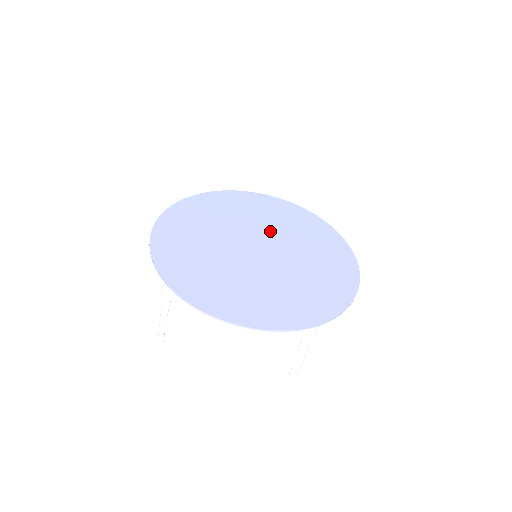
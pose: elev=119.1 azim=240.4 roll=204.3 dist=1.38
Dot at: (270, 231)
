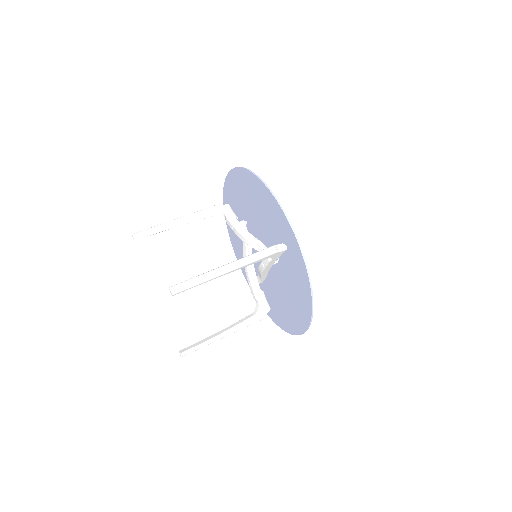
Dot at: occluded
